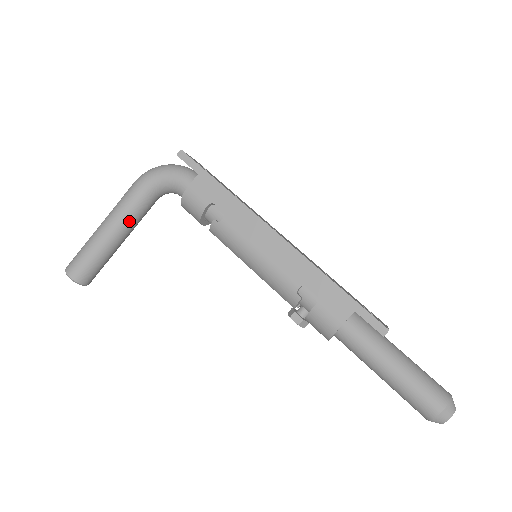
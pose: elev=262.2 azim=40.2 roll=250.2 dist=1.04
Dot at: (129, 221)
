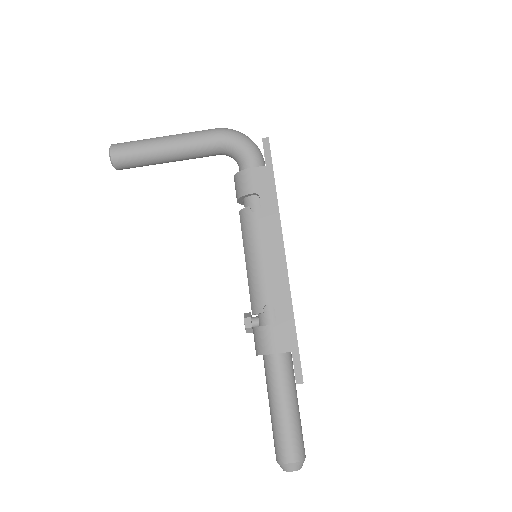
Dot at: (188, 153)
